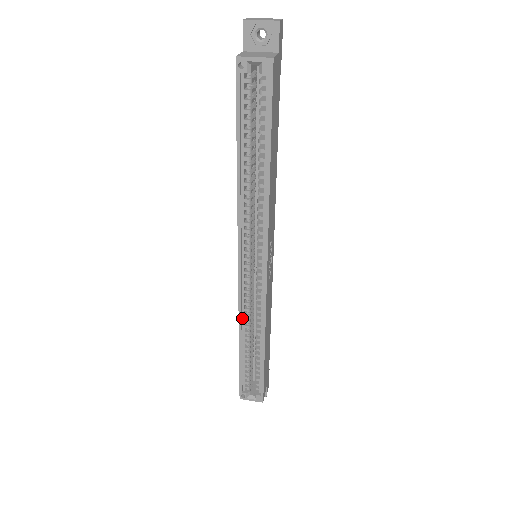
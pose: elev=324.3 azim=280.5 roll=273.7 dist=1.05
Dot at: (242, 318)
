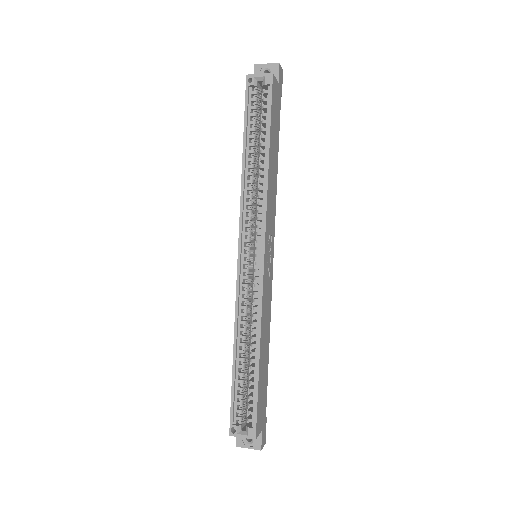
Dot at: (238, 318)
